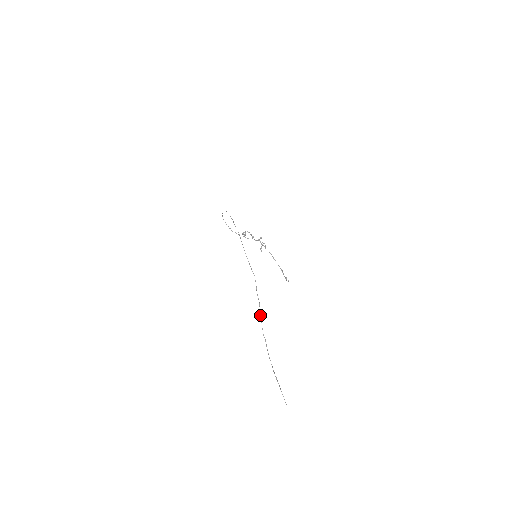
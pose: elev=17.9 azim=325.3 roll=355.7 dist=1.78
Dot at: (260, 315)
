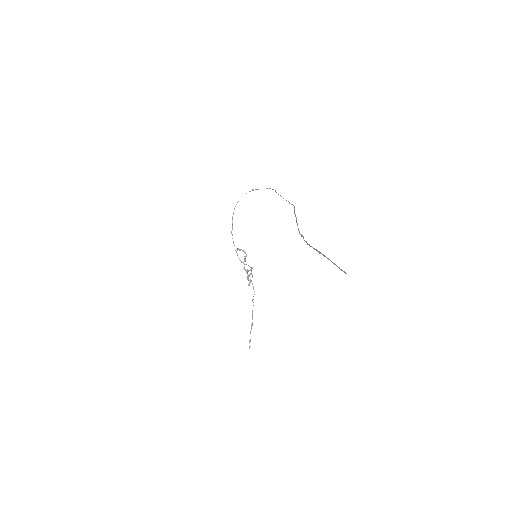
Dot at: (297, 223)
